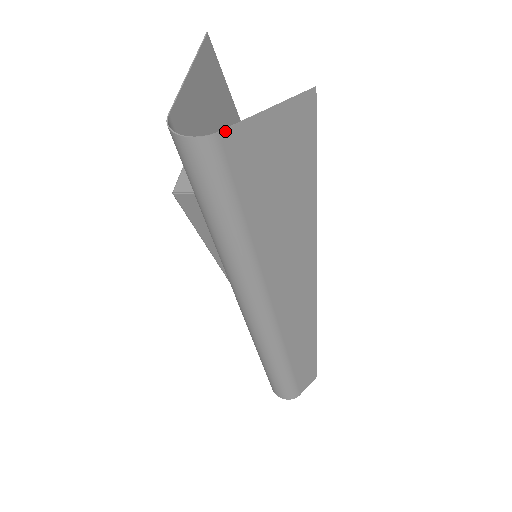
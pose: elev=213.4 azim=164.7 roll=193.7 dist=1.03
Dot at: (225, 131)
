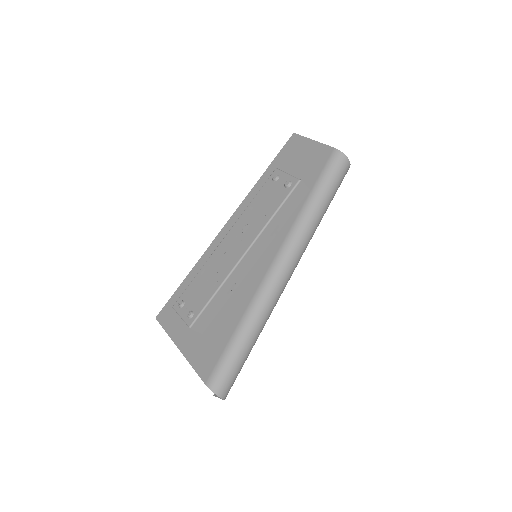
Dot at: occluded
